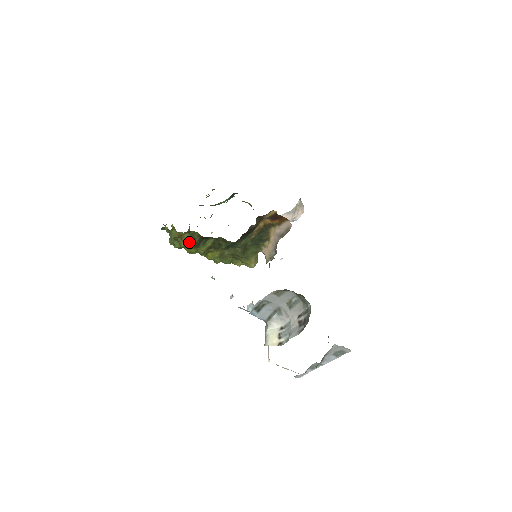
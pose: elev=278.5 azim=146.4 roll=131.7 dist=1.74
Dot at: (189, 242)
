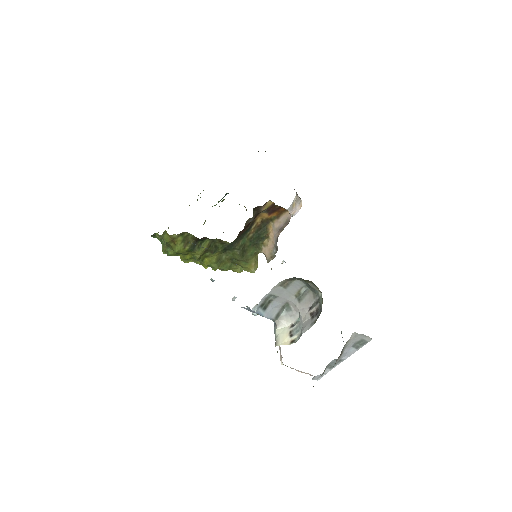
Dot at: (183, 246)
